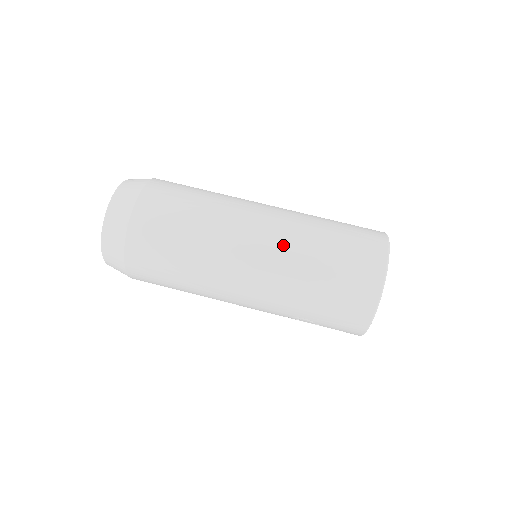
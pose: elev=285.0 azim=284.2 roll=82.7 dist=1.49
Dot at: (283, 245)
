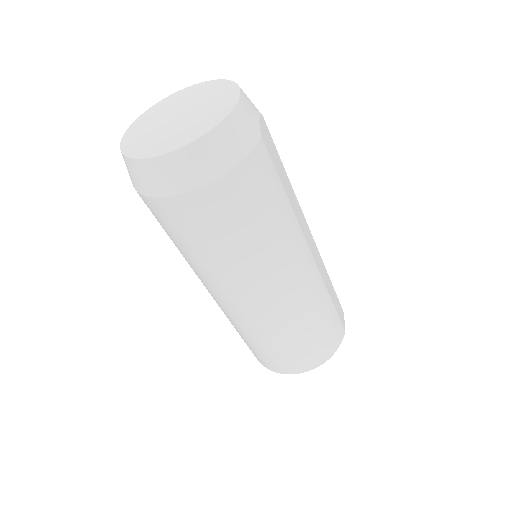
Dot at: (273, 317)
